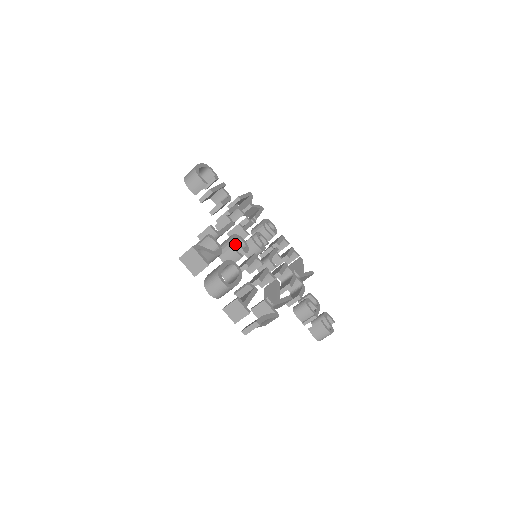
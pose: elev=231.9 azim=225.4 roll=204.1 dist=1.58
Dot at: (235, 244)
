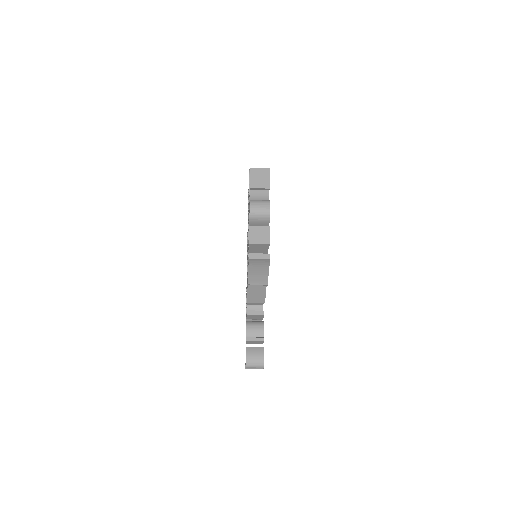
Dot at: occluded
